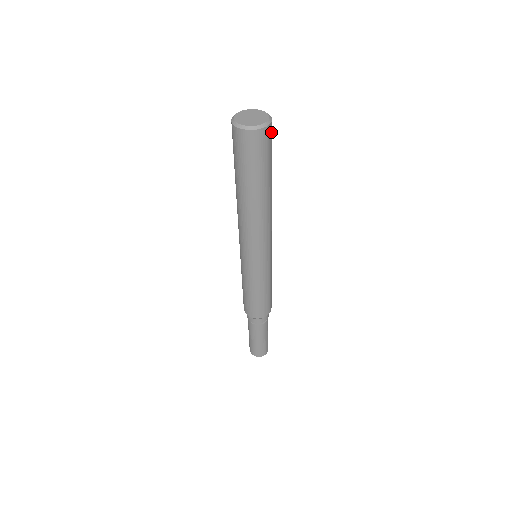
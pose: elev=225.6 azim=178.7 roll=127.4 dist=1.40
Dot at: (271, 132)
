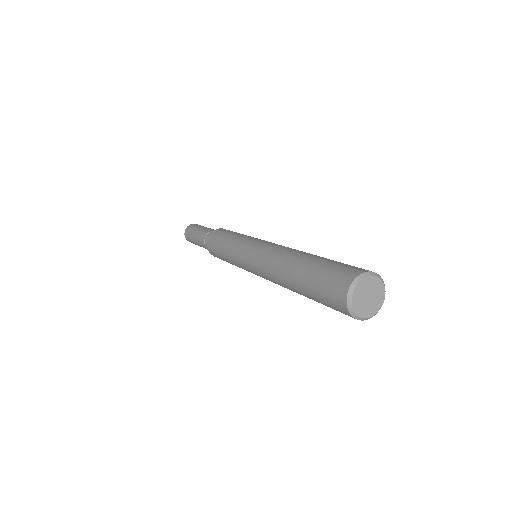
Dot at: occluded
